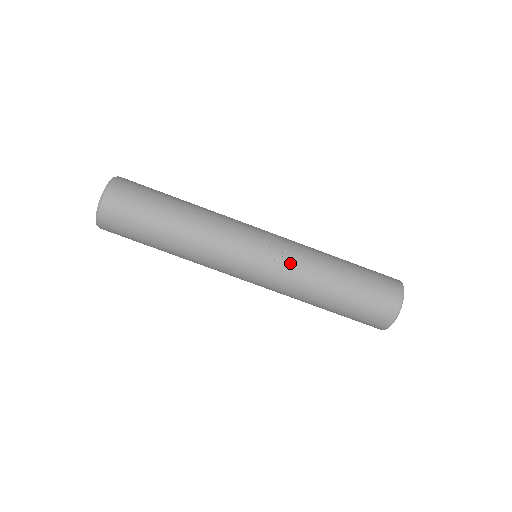
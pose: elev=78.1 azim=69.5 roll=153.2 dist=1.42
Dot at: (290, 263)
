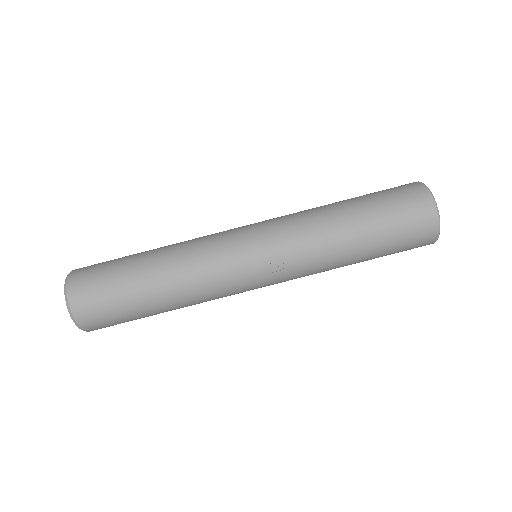
Dot at: (297, 260)
